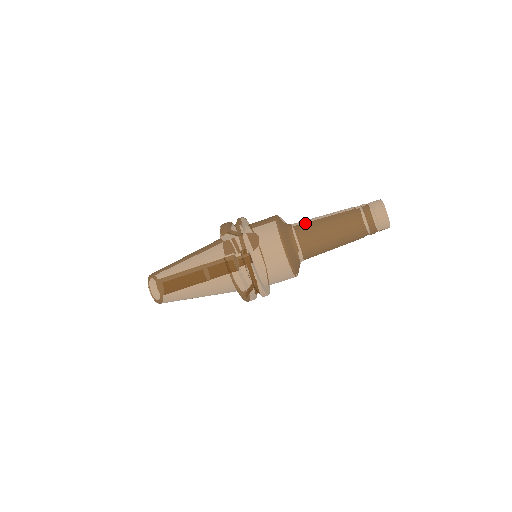
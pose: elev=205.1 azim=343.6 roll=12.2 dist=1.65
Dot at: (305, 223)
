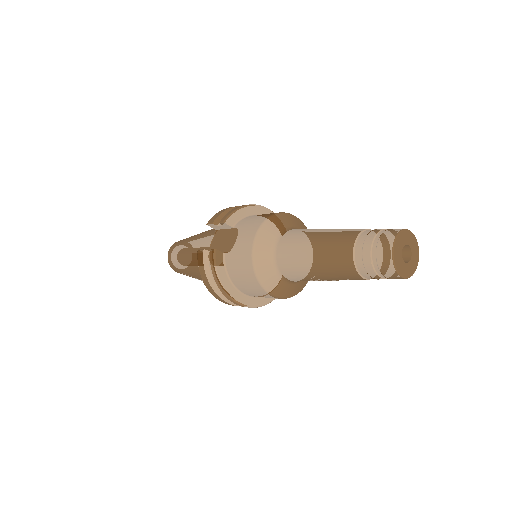
Dot at: (297, 234)
